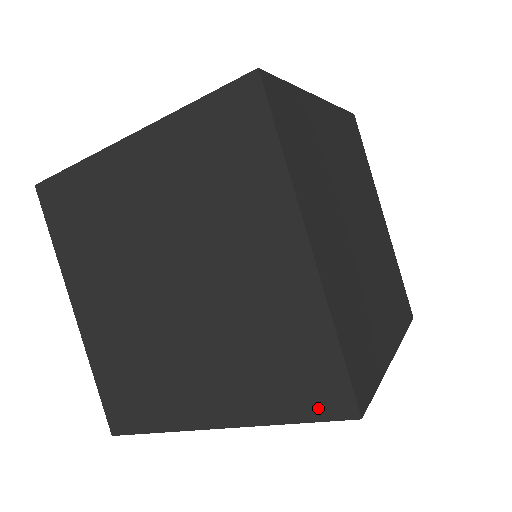
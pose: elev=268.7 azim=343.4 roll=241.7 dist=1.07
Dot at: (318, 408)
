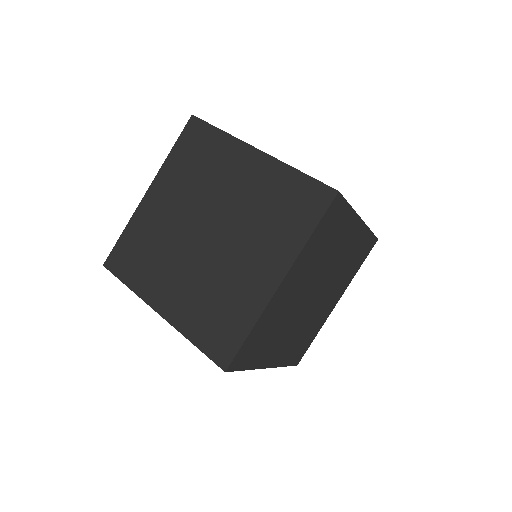
Dot at: (212, 350)
